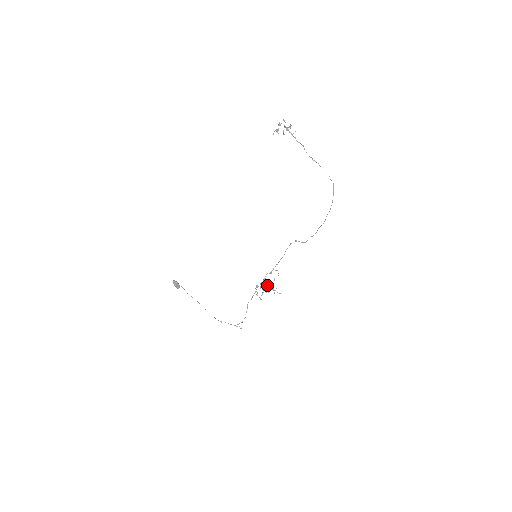
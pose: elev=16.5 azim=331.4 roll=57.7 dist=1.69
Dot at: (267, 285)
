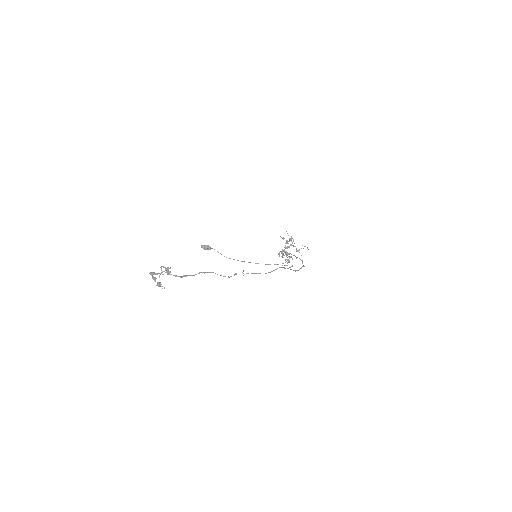
Dot at: occluded
